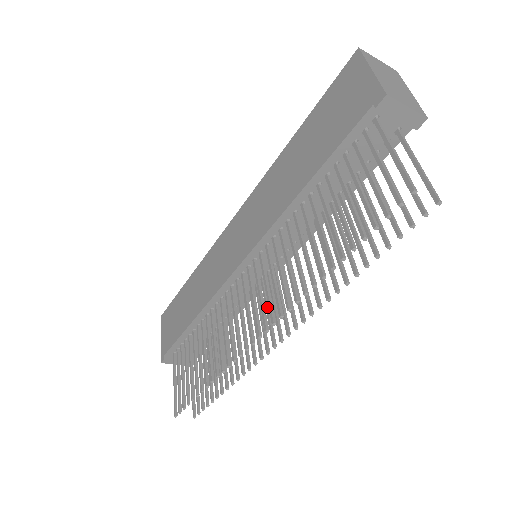
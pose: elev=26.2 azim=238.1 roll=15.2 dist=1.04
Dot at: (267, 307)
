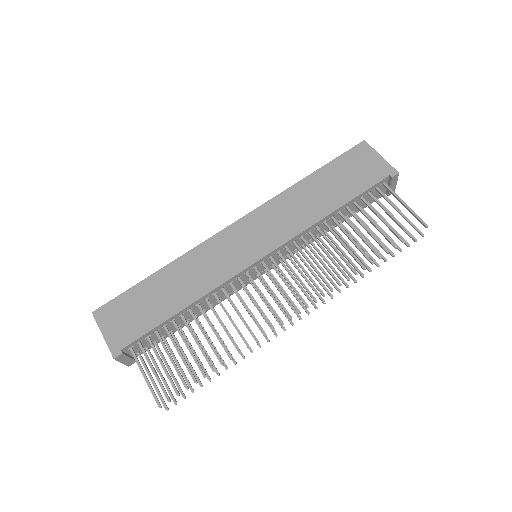
Dot at: occluded
